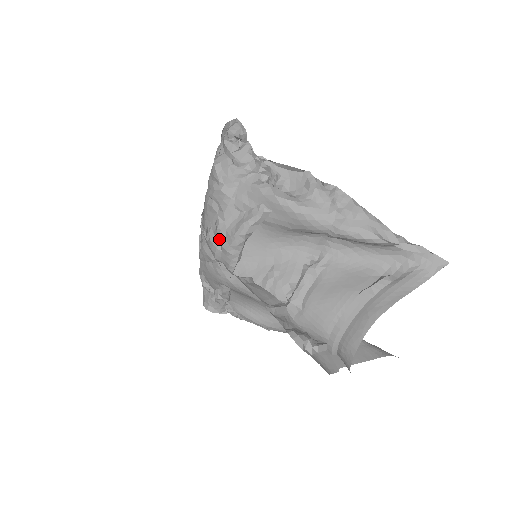
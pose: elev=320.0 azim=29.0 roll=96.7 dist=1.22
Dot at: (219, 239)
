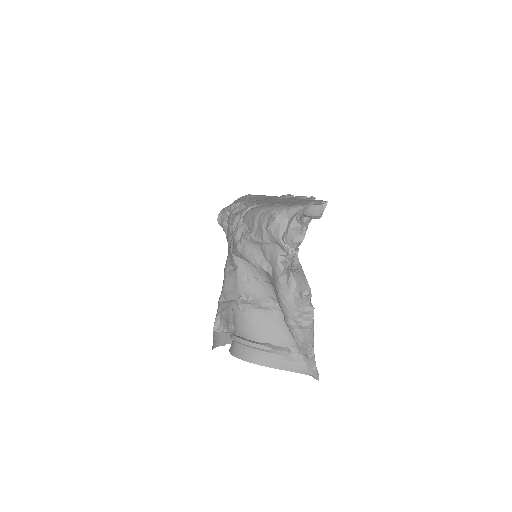
Dot at: (240, 239)
